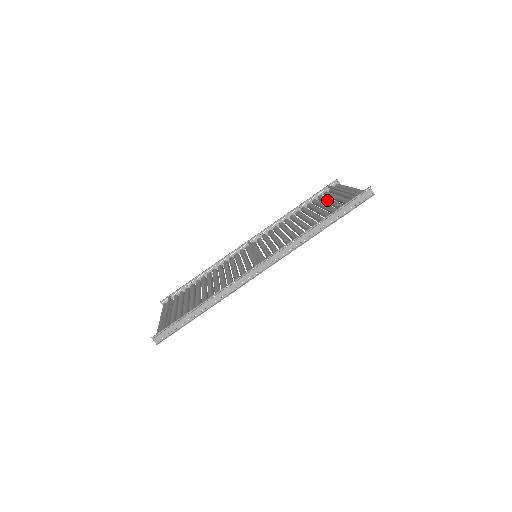
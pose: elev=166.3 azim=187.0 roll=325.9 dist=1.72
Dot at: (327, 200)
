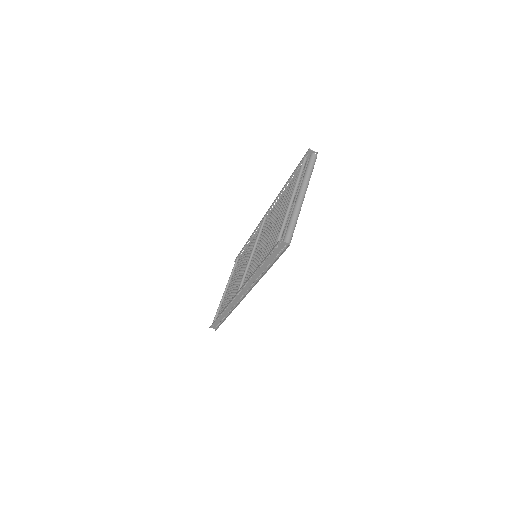
Dot at: occluded
